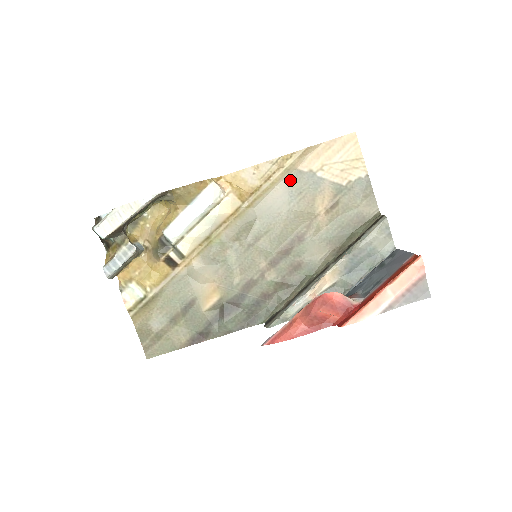
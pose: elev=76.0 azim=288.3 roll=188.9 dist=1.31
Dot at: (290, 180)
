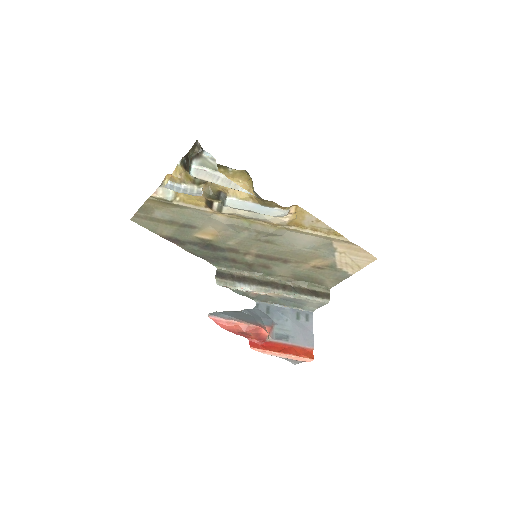
Dot at: (322, 241)
